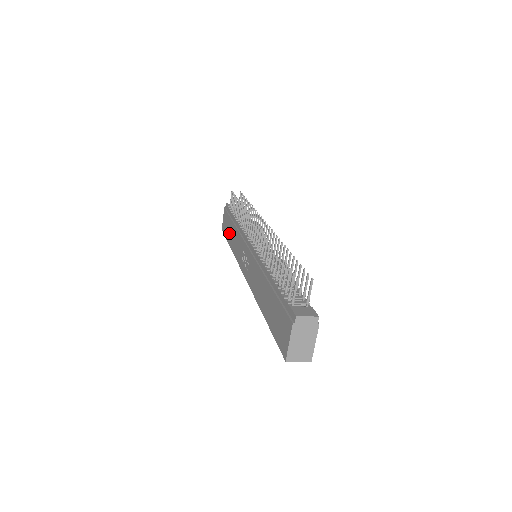
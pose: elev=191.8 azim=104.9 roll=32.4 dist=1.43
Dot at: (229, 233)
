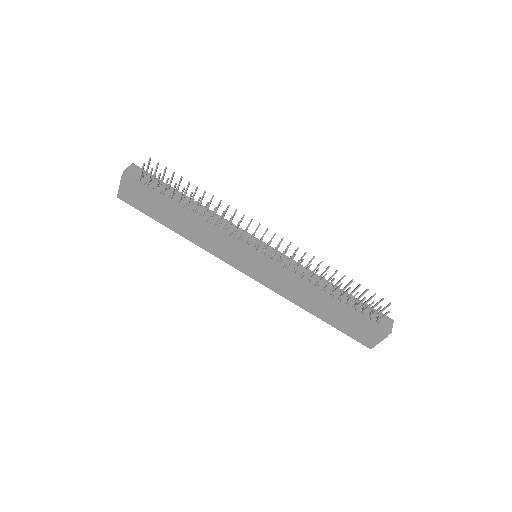
Dot at: (165, 217)
